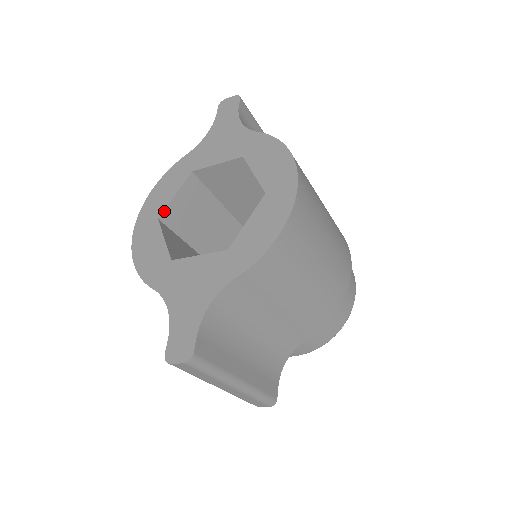
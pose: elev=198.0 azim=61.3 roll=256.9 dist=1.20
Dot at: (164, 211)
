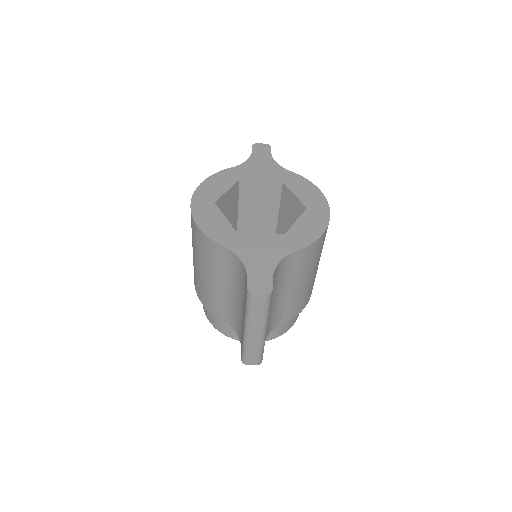
Dot at: (219, 199)
